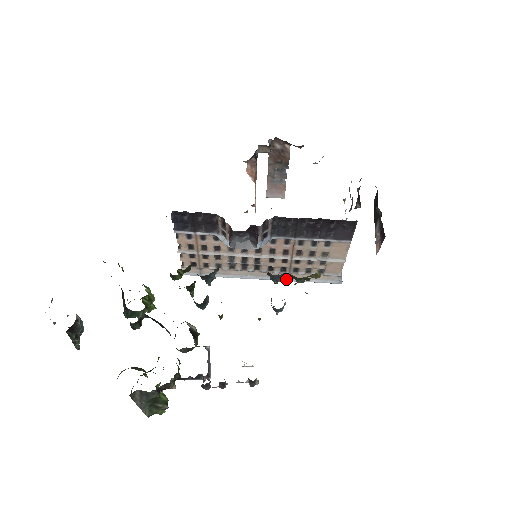
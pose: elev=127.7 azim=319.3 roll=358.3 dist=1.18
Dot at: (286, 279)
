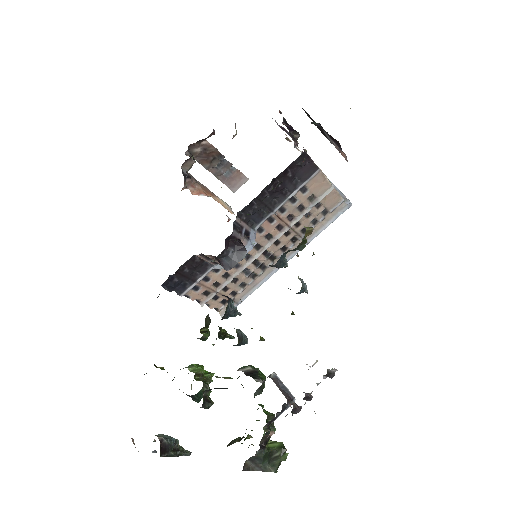
Dot at: occluded
